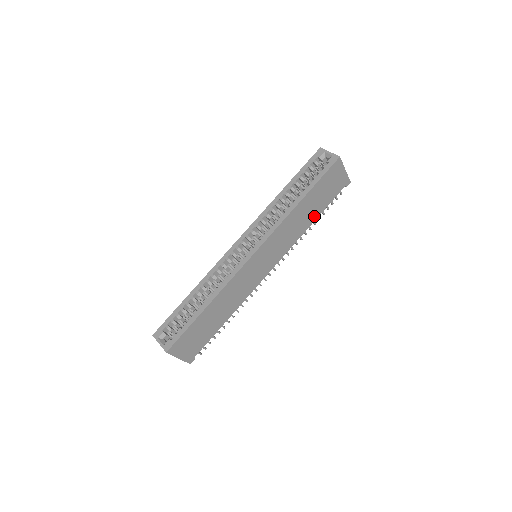
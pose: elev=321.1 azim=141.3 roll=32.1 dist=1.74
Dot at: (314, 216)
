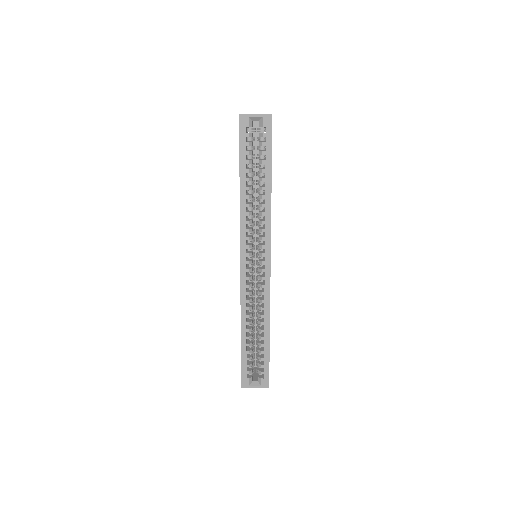
Dot at: occluded
